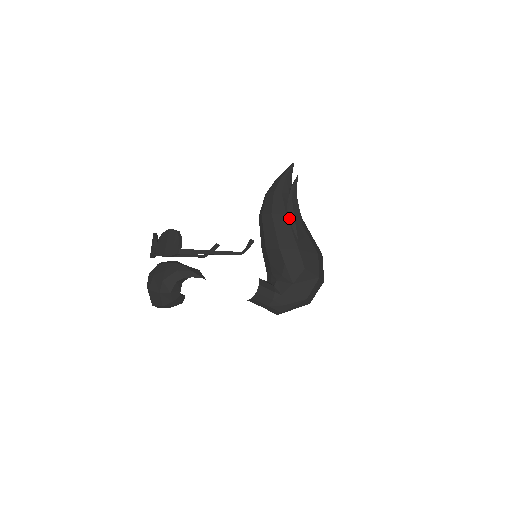
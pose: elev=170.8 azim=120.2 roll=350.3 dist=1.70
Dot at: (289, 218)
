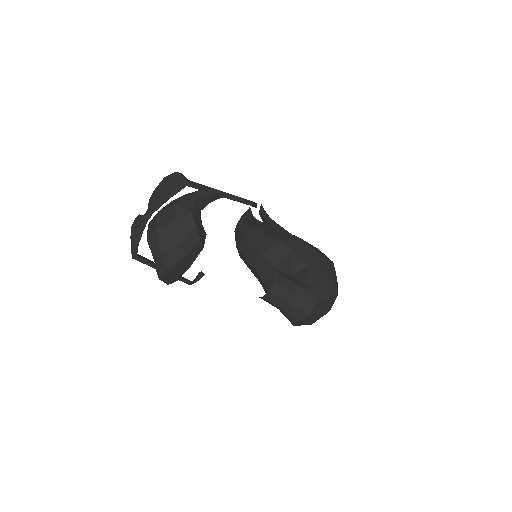
Dot at: (273, 225)
